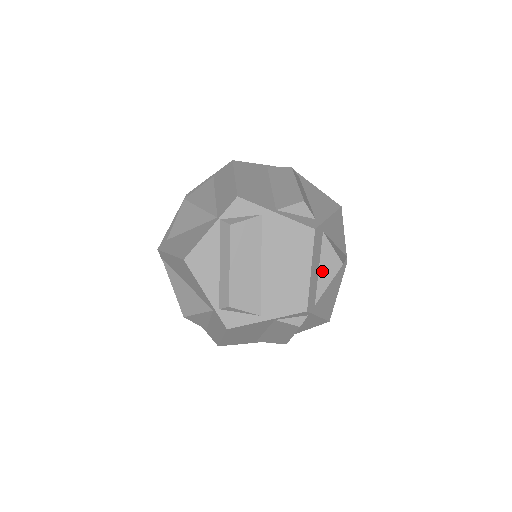
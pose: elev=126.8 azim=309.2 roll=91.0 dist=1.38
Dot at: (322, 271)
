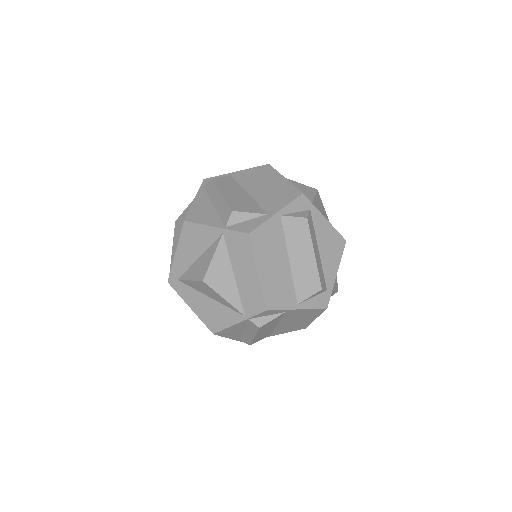
Dot at: occluded
